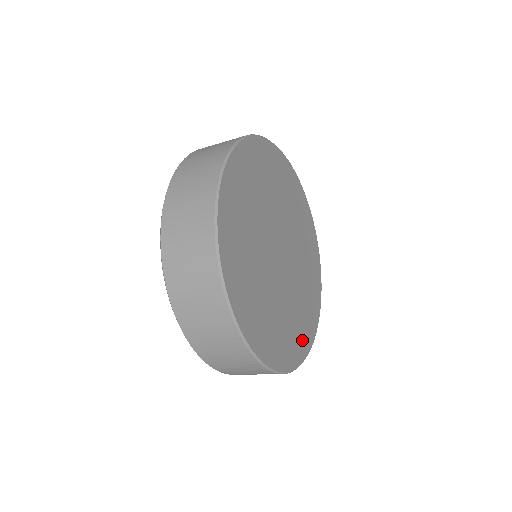
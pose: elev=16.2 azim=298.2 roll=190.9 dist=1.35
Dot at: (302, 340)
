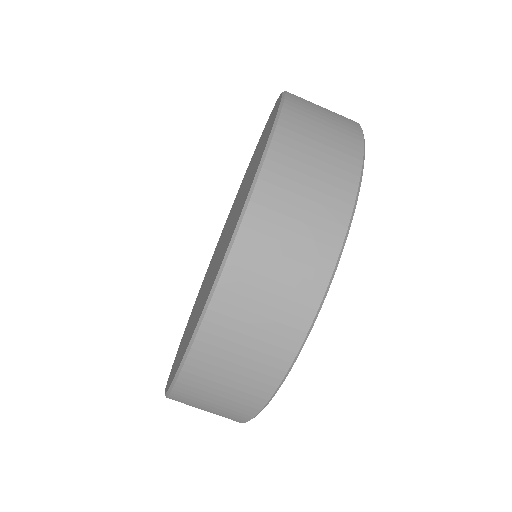
Dot at: occluded
